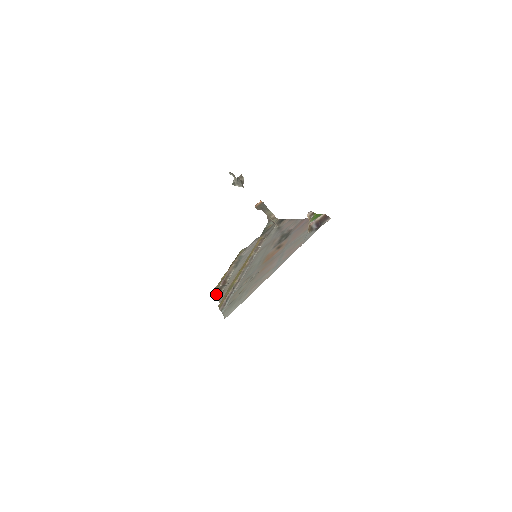
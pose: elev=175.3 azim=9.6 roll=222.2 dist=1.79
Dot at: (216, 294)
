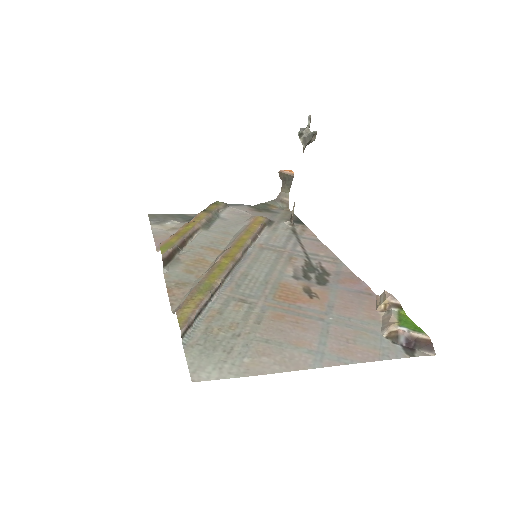
Dot at: (166, 257)
